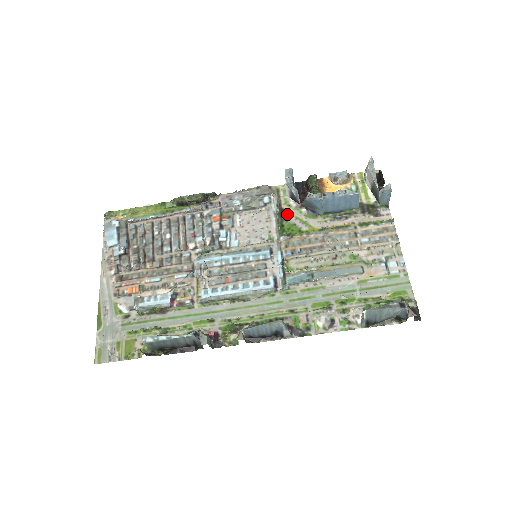
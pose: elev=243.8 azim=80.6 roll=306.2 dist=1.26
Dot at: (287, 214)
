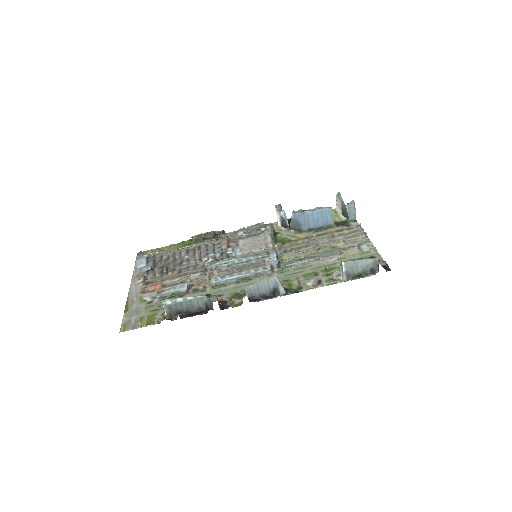
Dot at: (279, 234)
